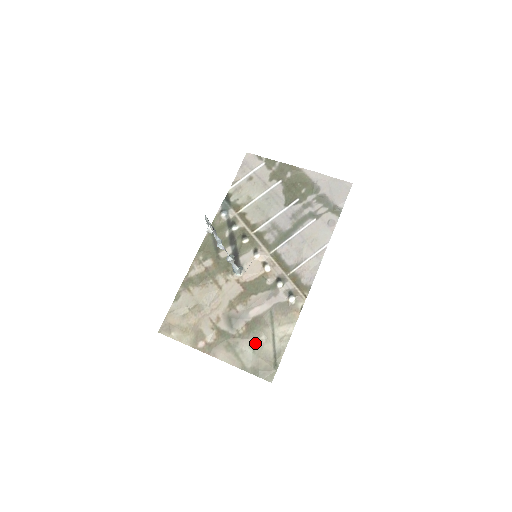
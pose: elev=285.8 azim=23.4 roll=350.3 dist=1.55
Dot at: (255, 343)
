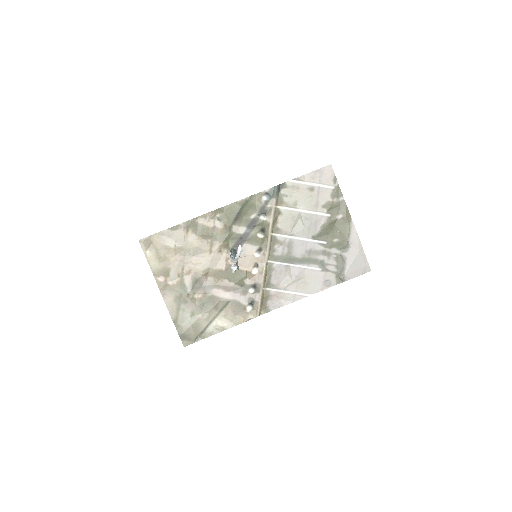
Dot at: (198, 313)
